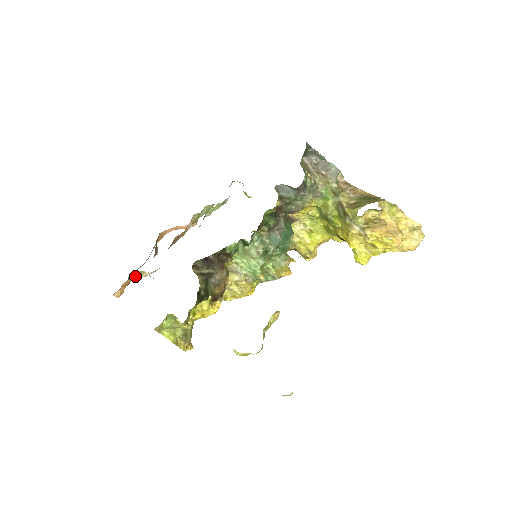
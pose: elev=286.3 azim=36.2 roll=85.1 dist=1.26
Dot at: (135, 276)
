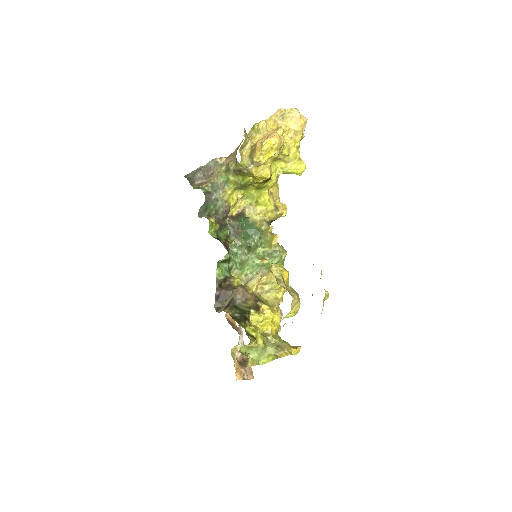
Dot at: (234, 356)
